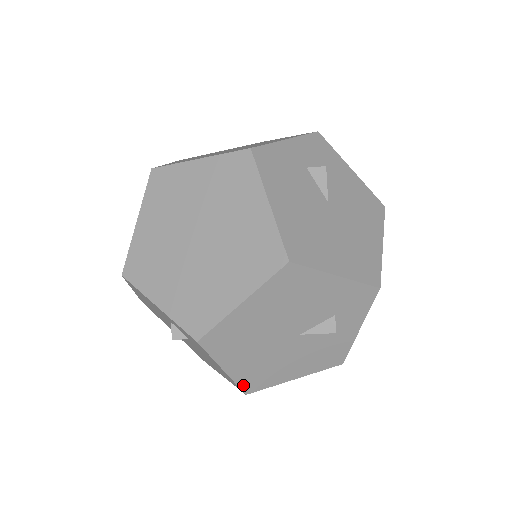
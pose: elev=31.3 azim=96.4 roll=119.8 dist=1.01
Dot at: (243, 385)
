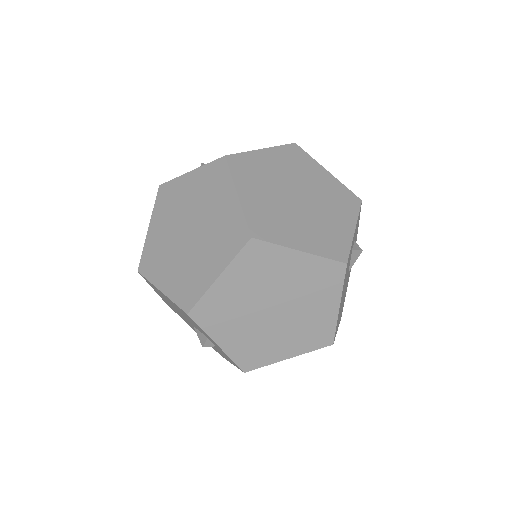
Dot at: occluded
